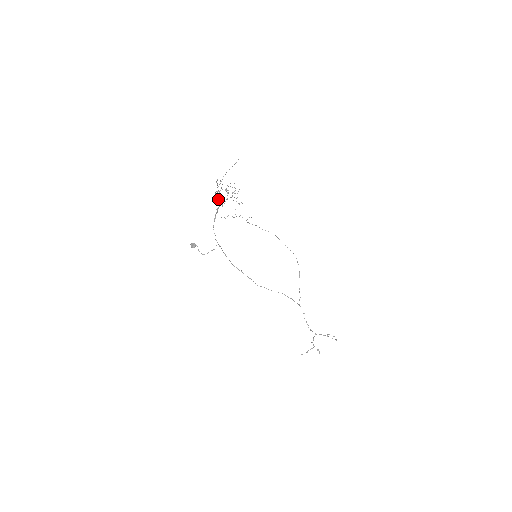
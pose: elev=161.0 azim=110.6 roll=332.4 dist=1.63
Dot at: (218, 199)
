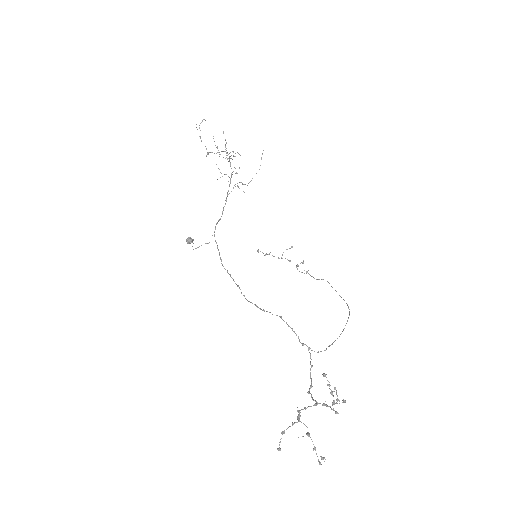
Dot at: (220, 172)
